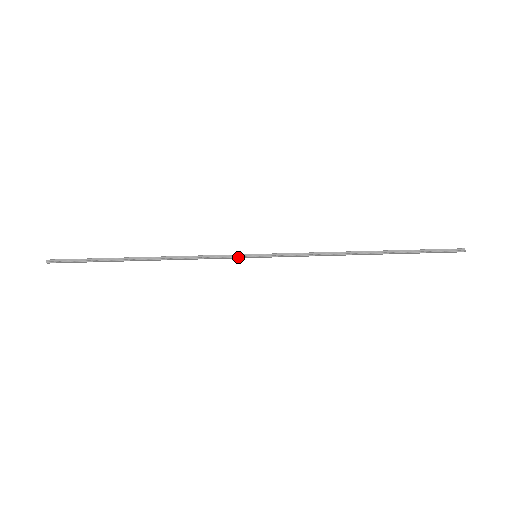
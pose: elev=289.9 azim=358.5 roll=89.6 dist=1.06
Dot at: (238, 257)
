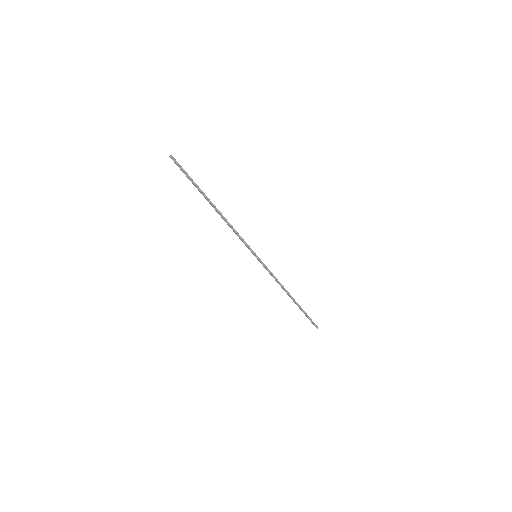
Dot at: (250, 249)
